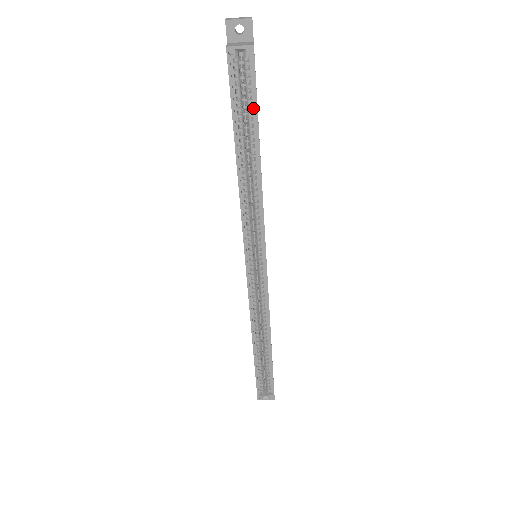
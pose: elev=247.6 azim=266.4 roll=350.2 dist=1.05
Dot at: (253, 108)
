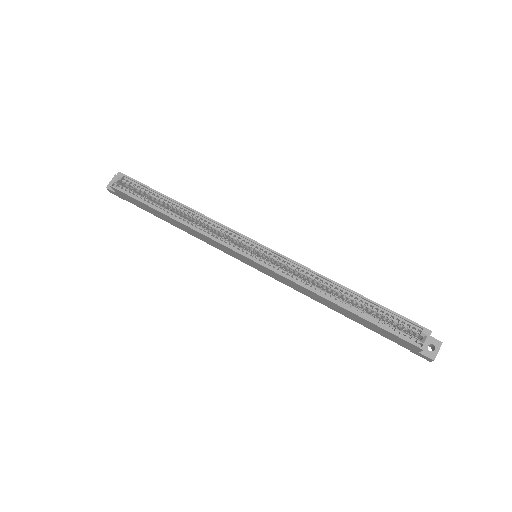
Dot at: (149, 191)
